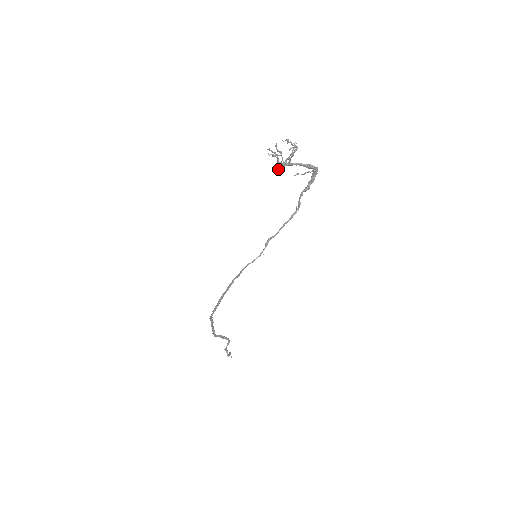
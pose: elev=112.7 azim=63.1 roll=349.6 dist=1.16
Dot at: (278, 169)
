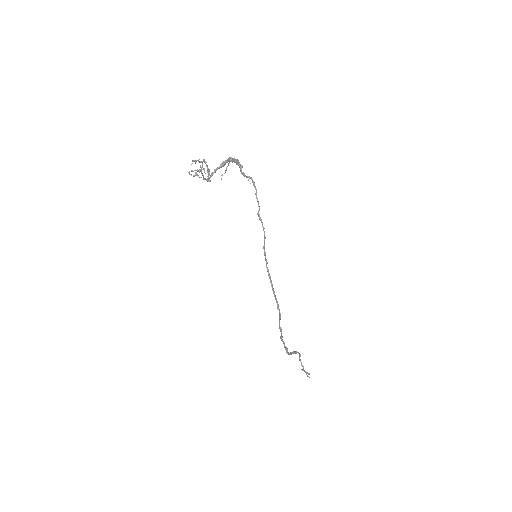
Dot at: (209, 181)
